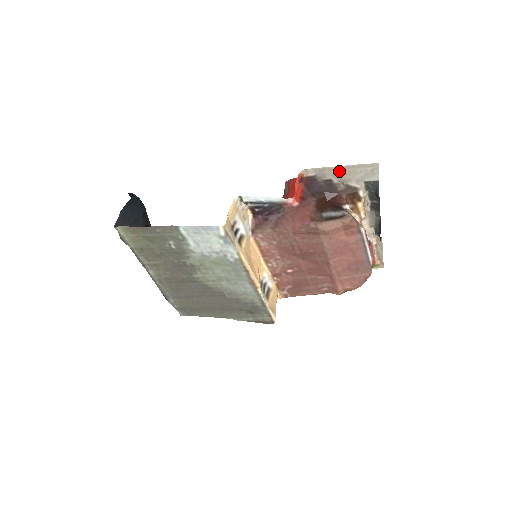
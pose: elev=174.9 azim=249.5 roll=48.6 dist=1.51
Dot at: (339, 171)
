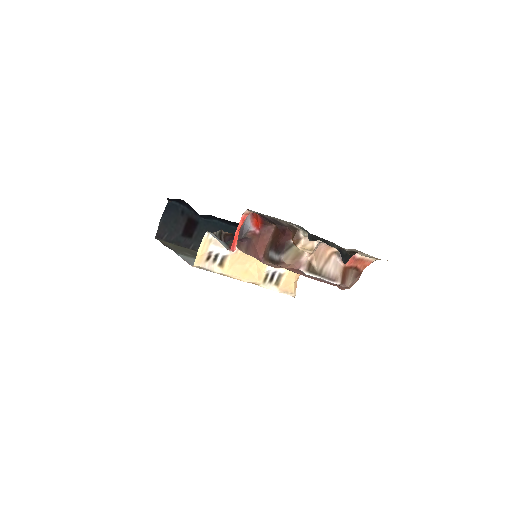
Dot at: occluded
